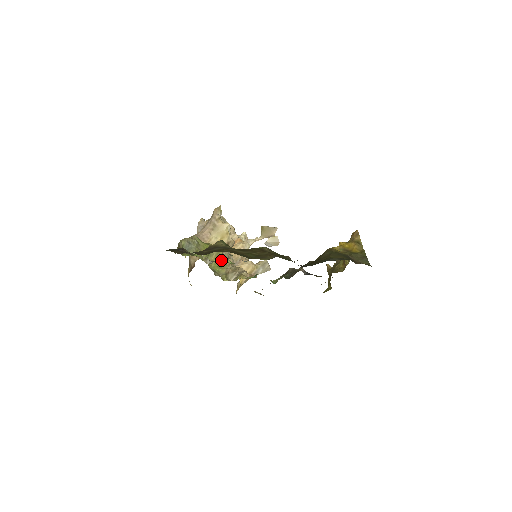
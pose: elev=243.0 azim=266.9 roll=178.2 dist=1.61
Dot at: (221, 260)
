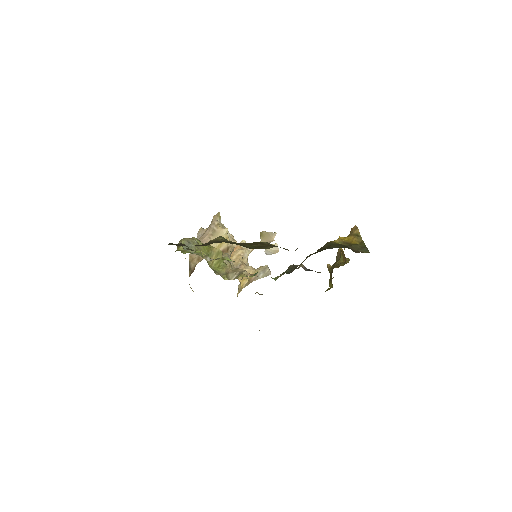
Dot at: (221, 258)
